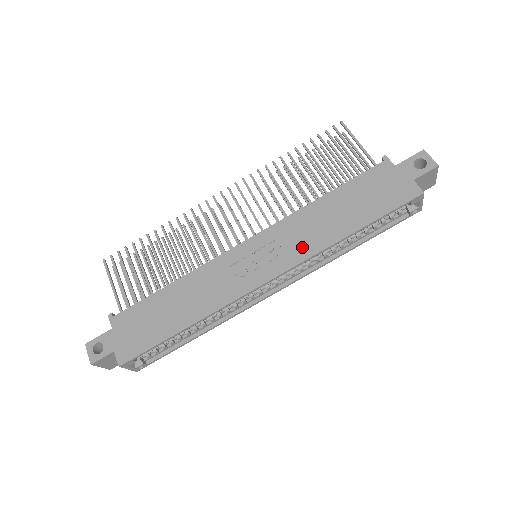
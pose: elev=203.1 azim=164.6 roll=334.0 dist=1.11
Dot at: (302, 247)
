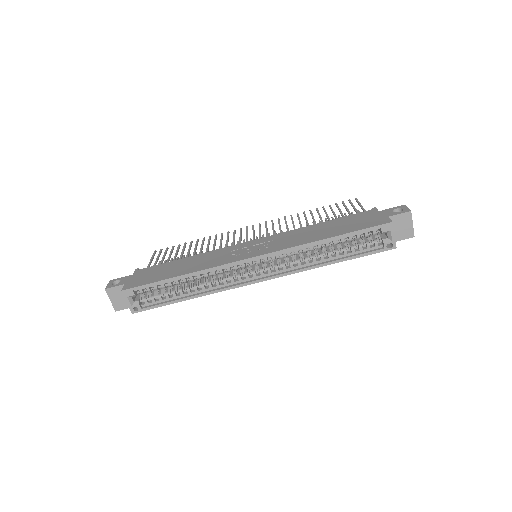
Dot at: (288, 243)
